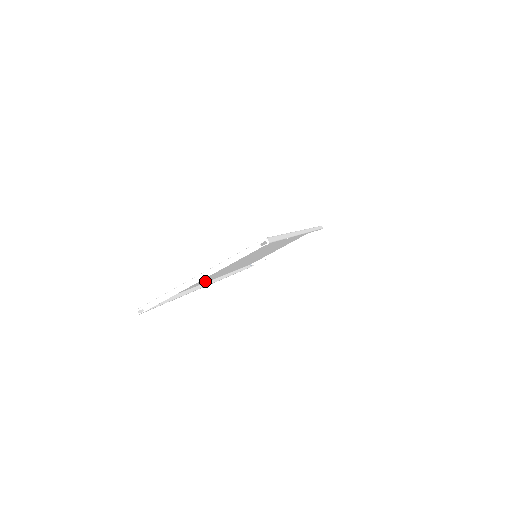
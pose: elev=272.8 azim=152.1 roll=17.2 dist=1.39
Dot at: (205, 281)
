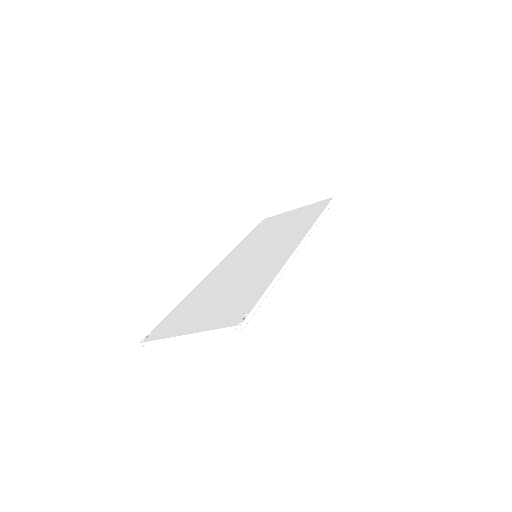
Dot at: (207, 280)
